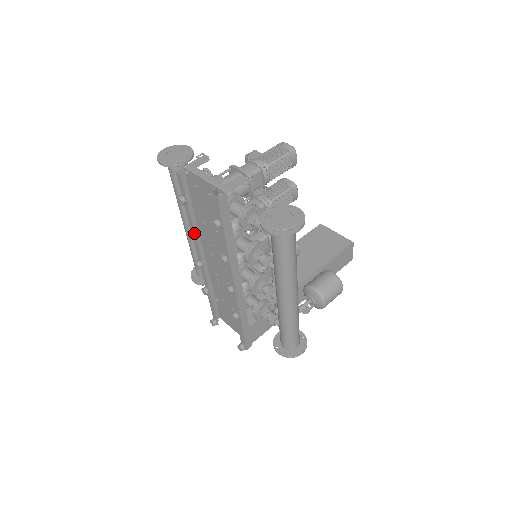
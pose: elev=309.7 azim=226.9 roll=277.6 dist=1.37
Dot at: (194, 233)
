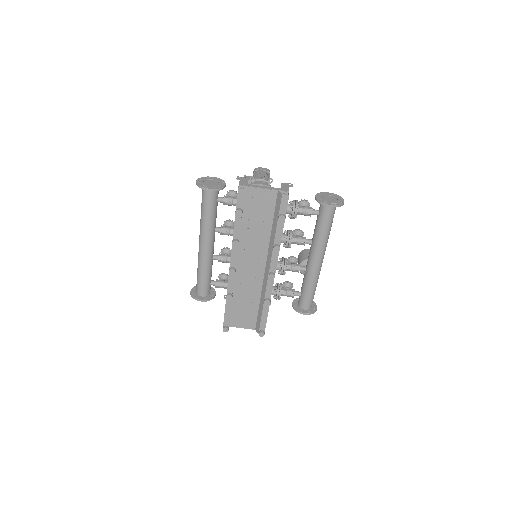
Dot at: (237, 241)
